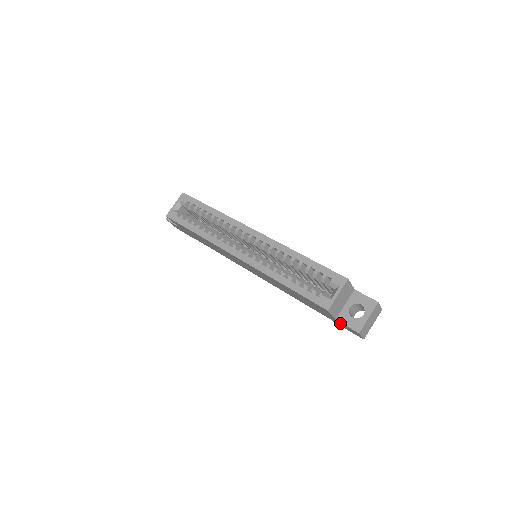
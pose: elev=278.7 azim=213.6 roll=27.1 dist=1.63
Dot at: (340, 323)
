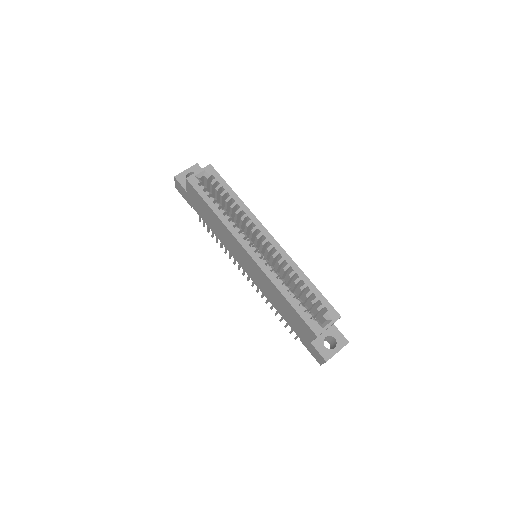
Dot at: (311, 346)
